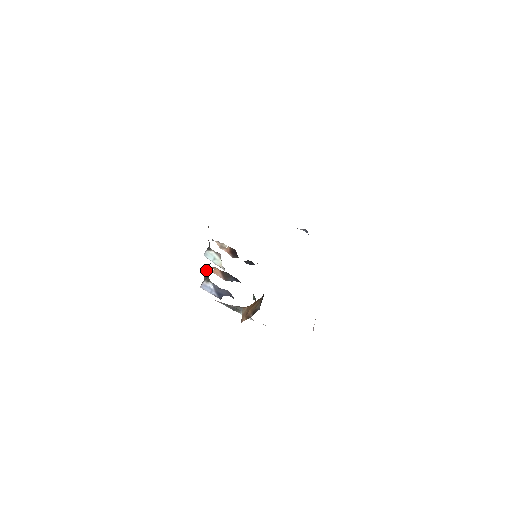
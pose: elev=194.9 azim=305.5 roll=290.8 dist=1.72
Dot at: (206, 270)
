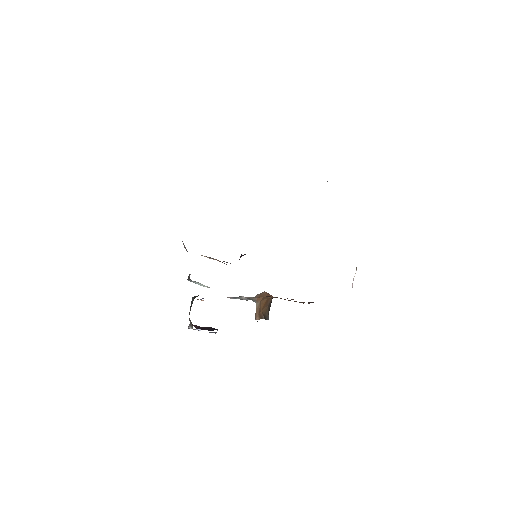
Dot at: (189, 312)
